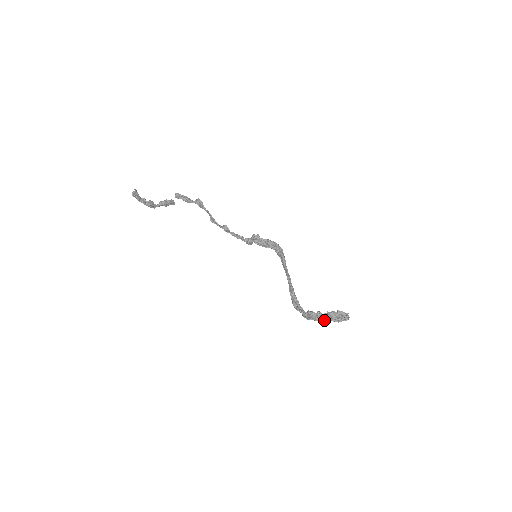
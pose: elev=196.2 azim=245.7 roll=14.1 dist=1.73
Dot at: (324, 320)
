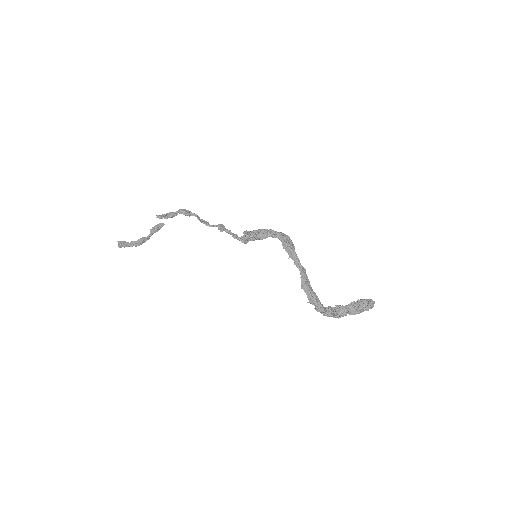
Dot at: occluded
